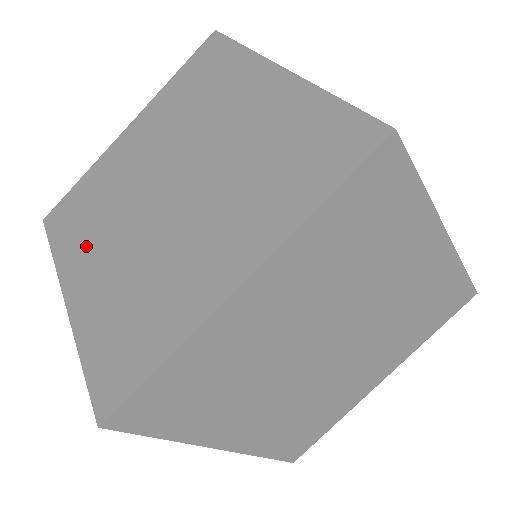
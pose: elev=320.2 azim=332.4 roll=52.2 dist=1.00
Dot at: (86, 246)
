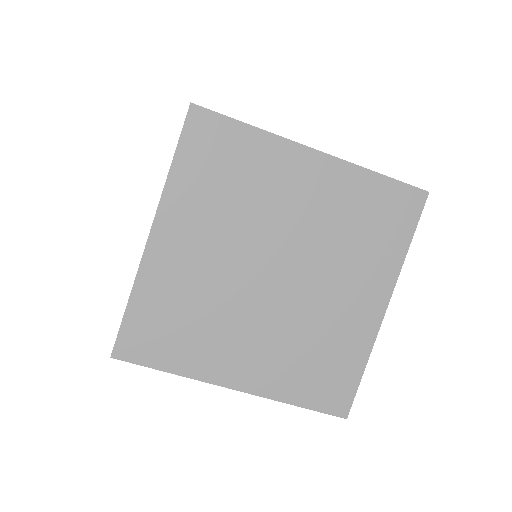
Dot at: occluded
